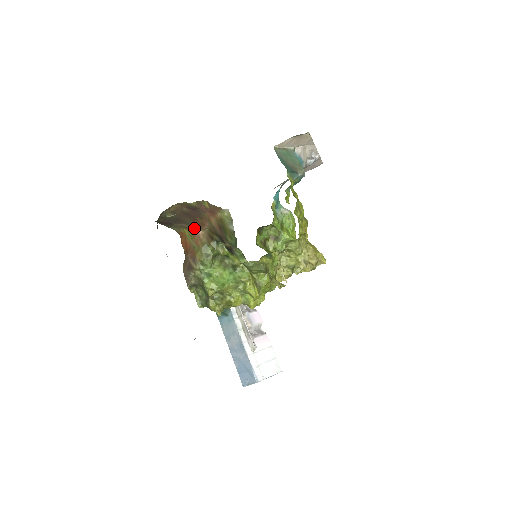
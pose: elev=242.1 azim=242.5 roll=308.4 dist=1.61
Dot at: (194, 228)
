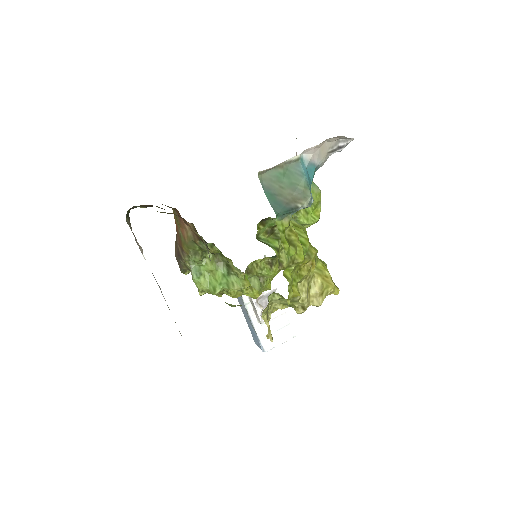
Dot at: (178, 214)
